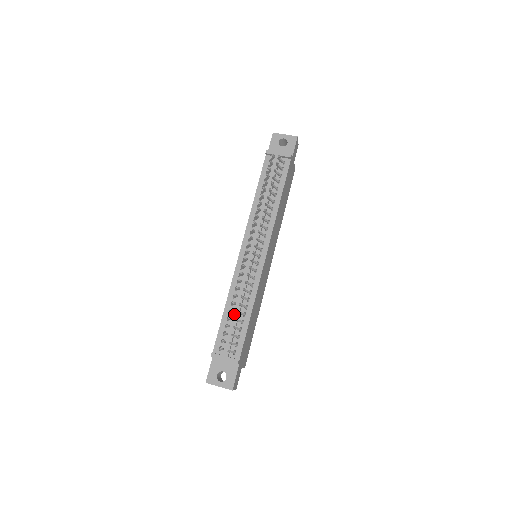
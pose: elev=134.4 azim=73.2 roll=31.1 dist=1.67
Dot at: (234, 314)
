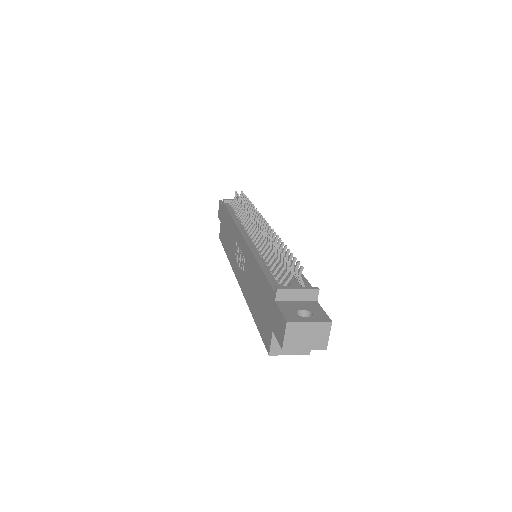
Dot at: occluded
